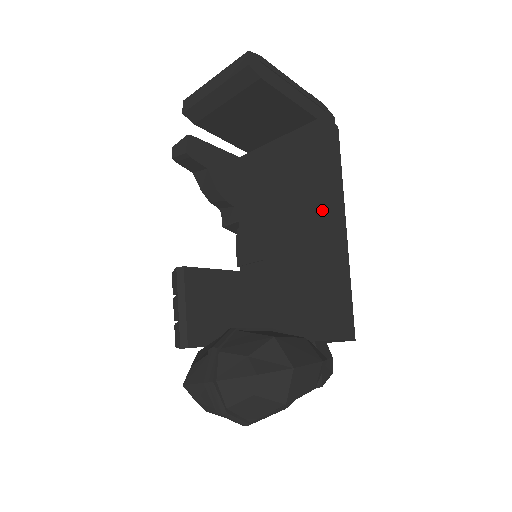
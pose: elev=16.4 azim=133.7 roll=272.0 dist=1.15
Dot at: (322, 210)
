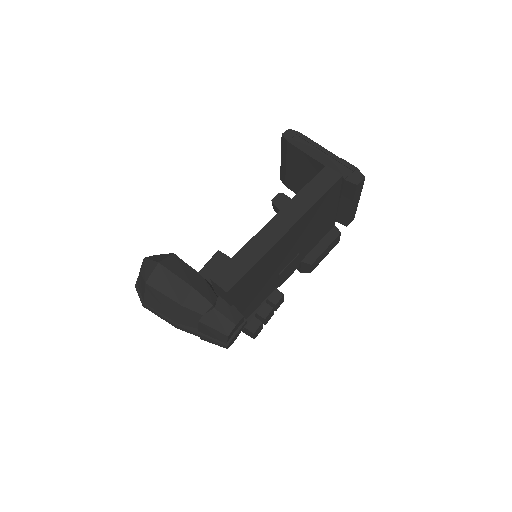
Dot at: occluded
